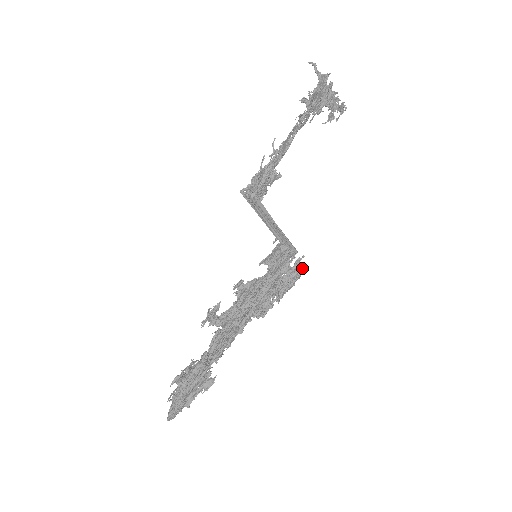
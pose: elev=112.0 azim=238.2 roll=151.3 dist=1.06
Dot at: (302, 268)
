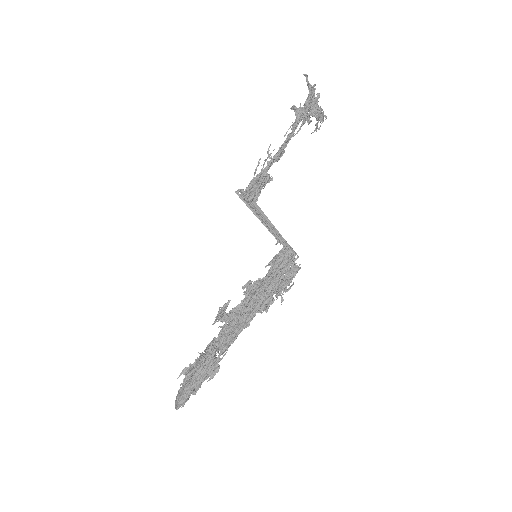
Dot at: (299, 268)
